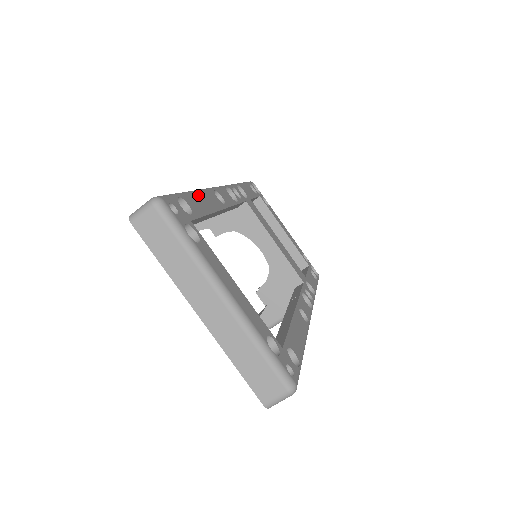
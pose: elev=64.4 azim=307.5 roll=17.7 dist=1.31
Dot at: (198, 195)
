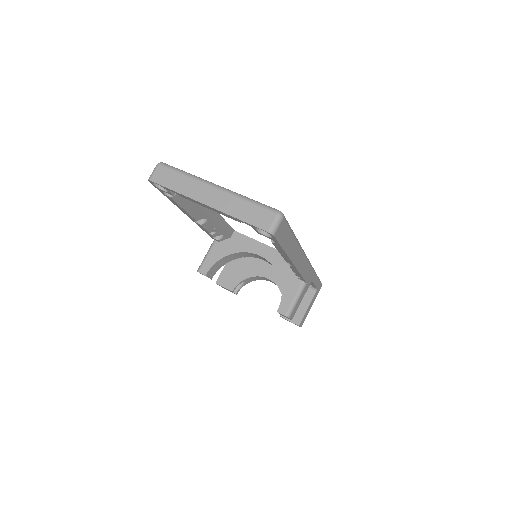
Dot at: occluded
